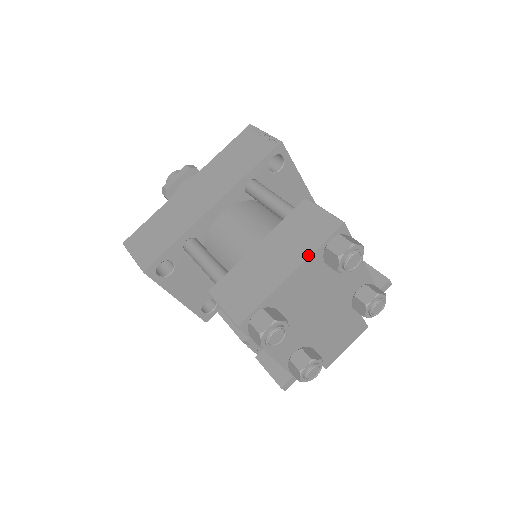
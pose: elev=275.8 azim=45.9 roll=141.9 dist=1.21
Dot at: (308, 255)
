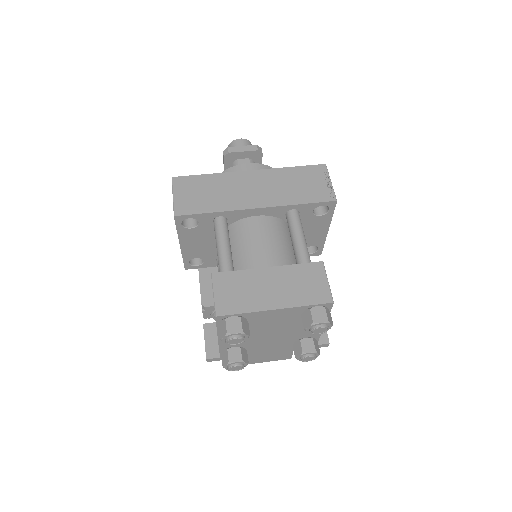
Dot at: (295, 305)
